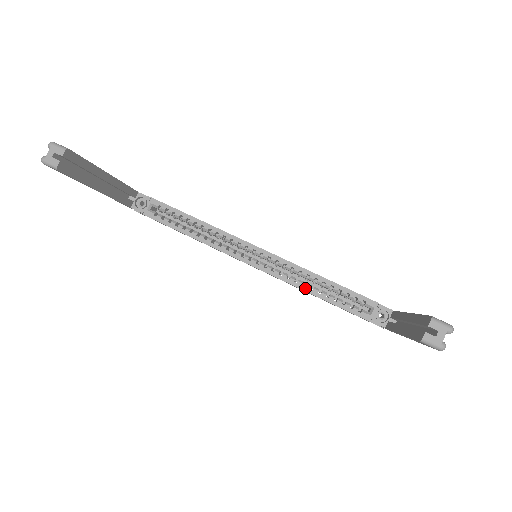
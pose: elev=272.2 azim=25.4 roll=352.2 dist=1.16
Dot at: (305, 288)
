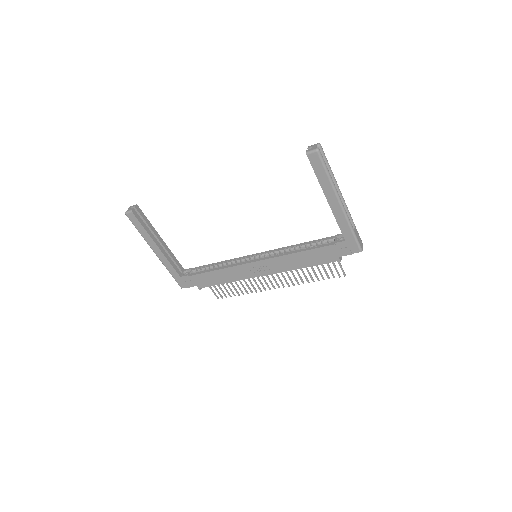
Dot at: (290, 253)
